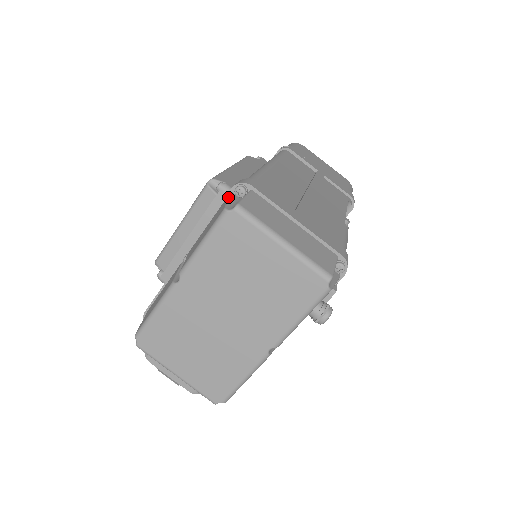
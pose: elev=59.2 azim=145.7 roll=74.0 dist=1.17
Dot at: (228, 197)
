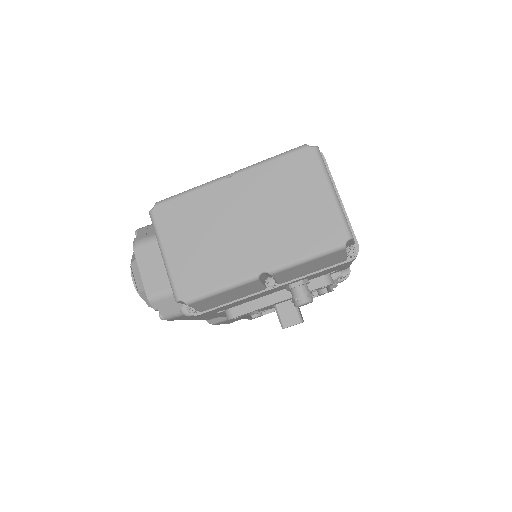
Dot at: occluded
